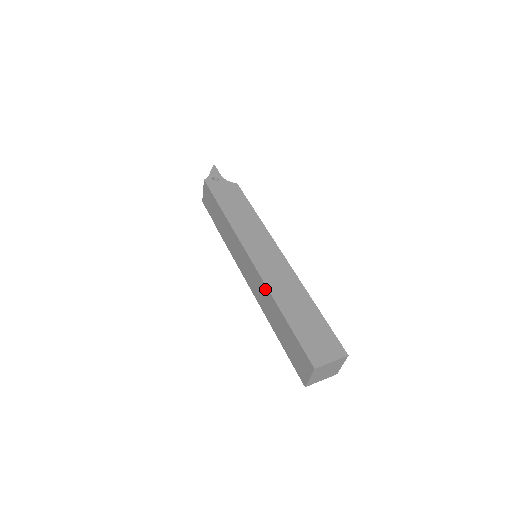
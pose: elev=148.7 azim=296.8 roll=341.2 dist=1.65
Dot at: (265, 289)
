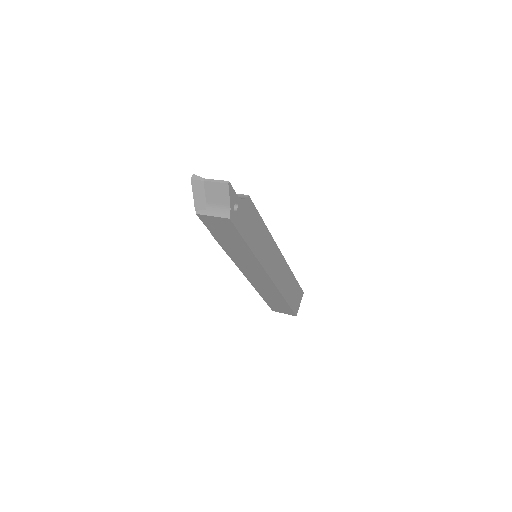
Dot at: (275, 290)
